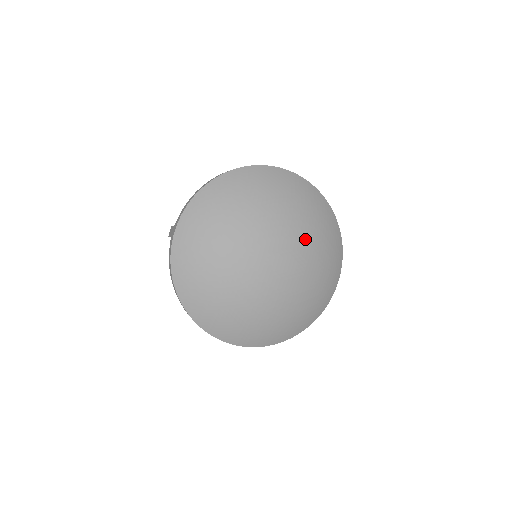
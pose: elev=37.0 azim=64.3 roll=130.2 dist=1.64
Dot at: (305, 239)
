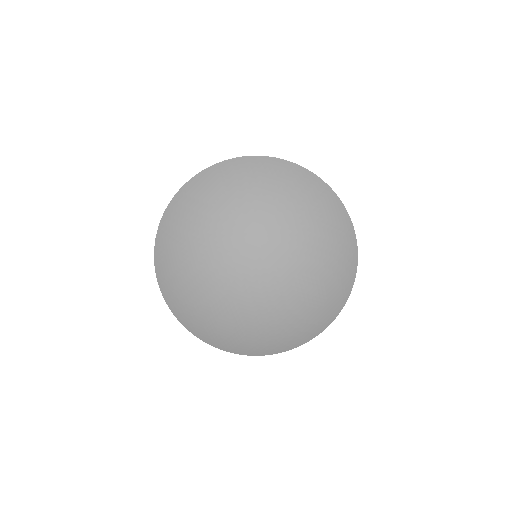
Dot at: (303, 265)
